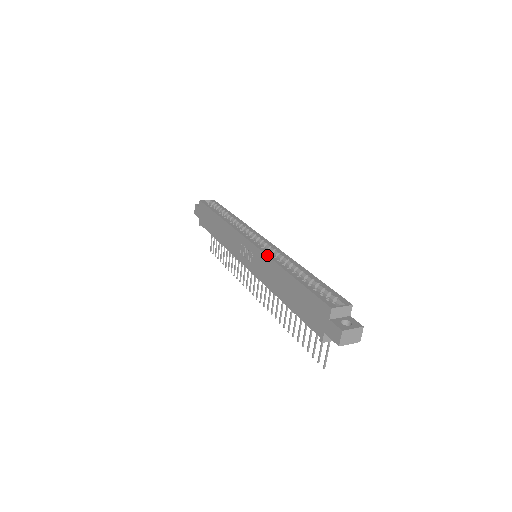
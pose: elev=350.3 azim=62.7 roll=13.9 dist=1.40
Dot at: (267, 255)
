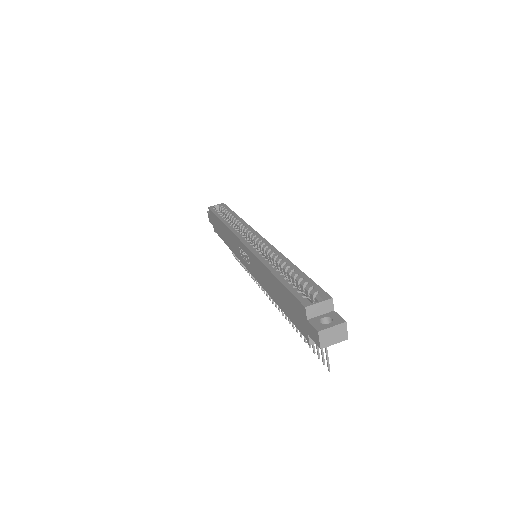
Dot at: (255, 255)
